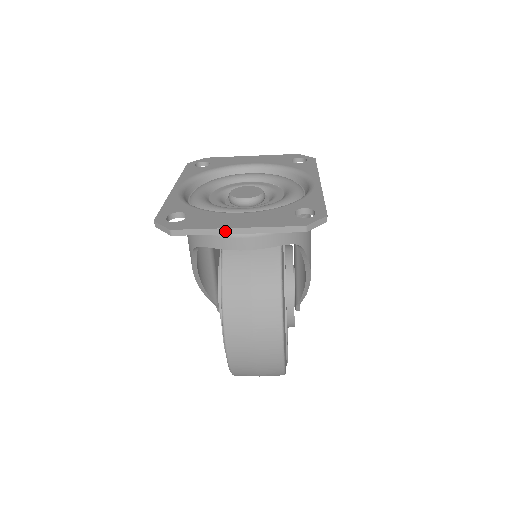
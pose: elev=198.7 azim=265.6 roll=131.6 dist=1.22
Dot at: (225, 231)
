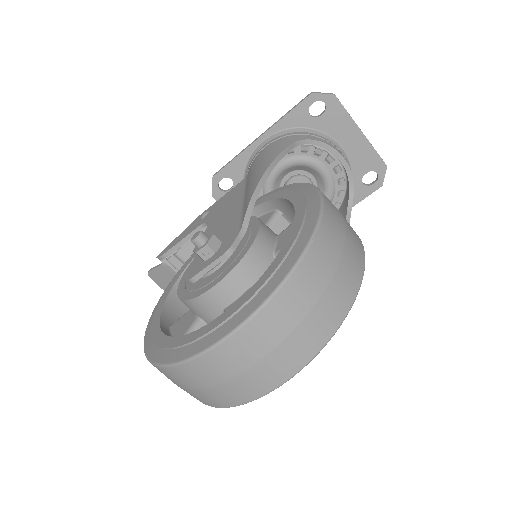
Dot at: occluded
